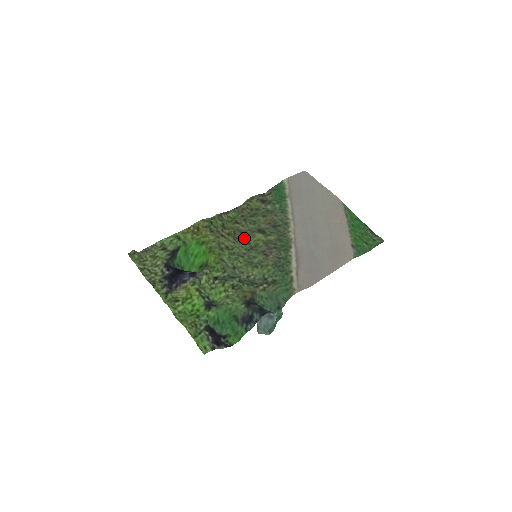
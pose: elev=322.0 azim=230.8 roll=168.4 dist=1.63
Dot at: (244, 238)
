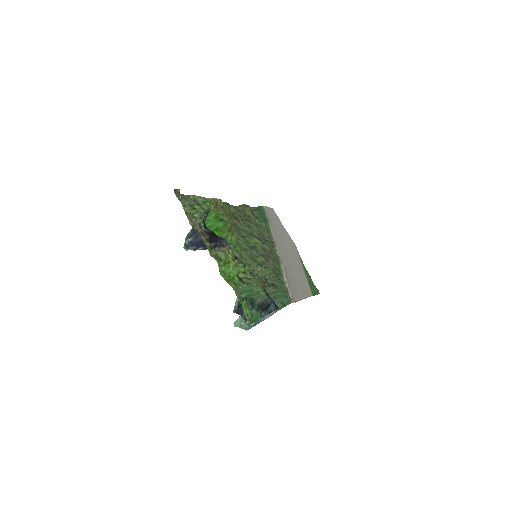
Dot at: (244, 235)
